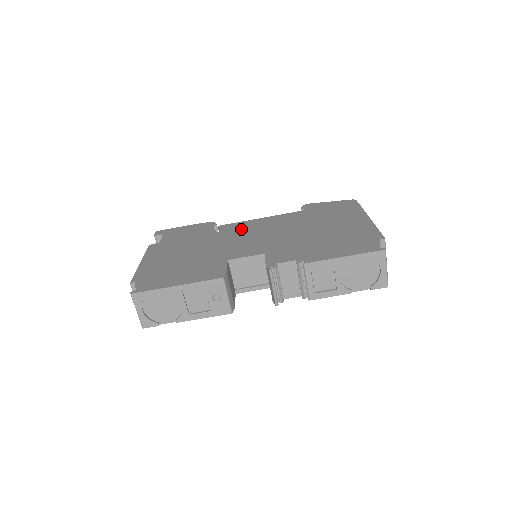
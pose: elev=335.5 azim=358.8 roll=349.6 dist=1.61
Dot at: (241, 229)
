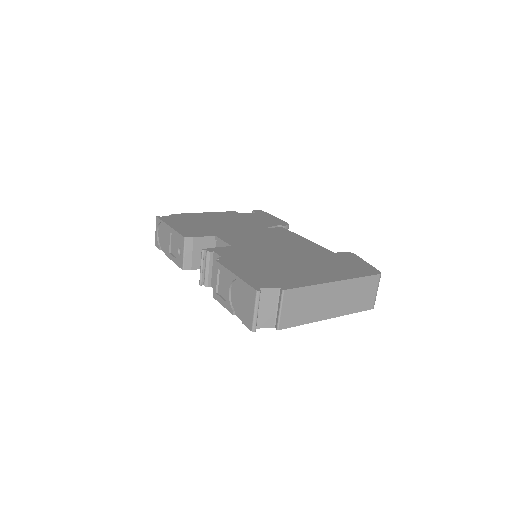
Dot at: (277, 234)
